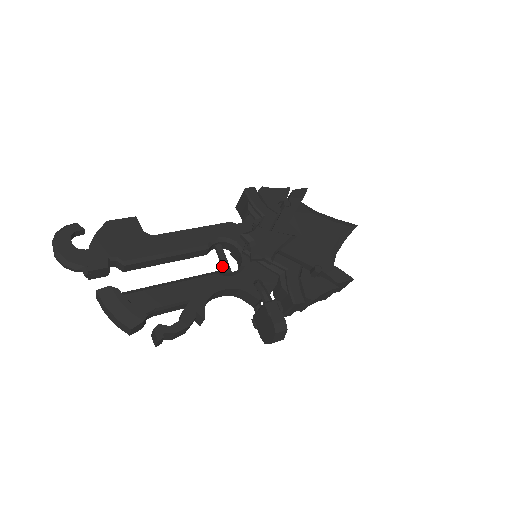
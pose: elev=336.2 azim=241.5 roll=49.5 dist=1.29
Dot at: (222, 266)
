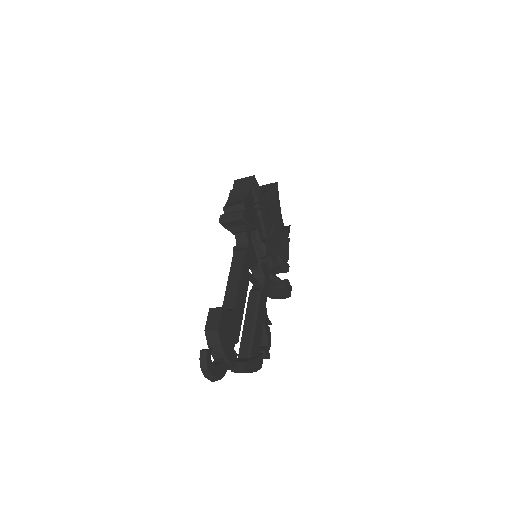
Dot at: (252, 282)
